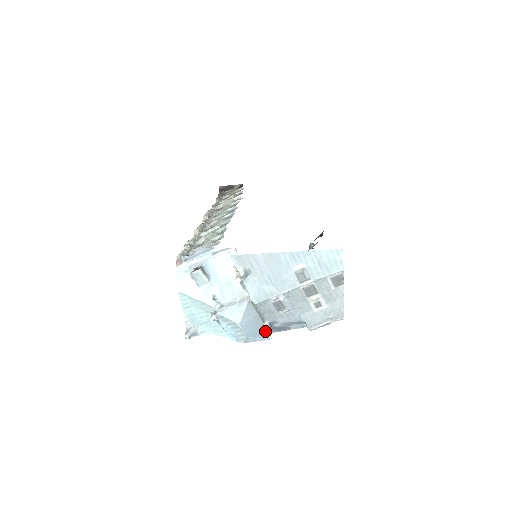
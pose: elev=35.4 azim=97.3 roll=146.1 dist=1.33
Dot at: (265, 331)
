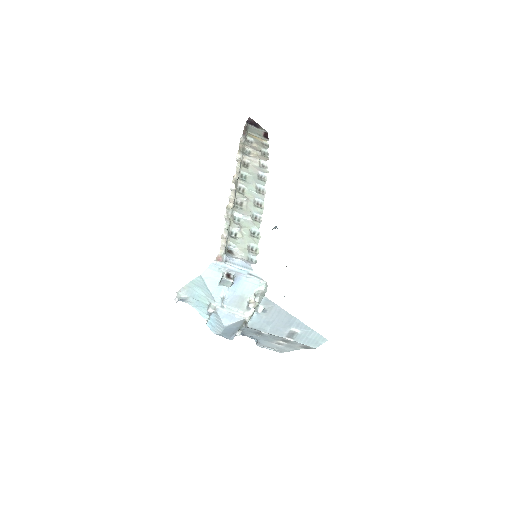
Dot at: (234, 335)
